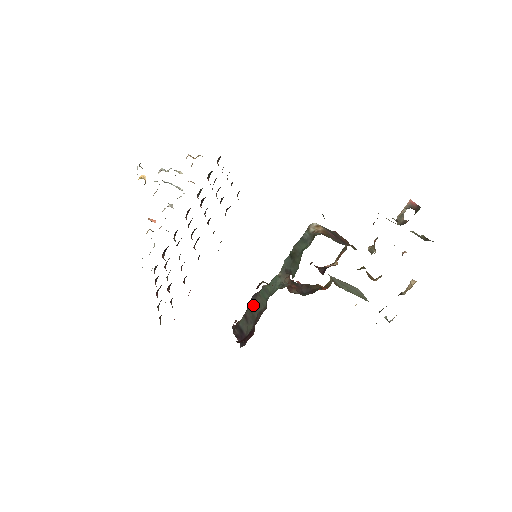
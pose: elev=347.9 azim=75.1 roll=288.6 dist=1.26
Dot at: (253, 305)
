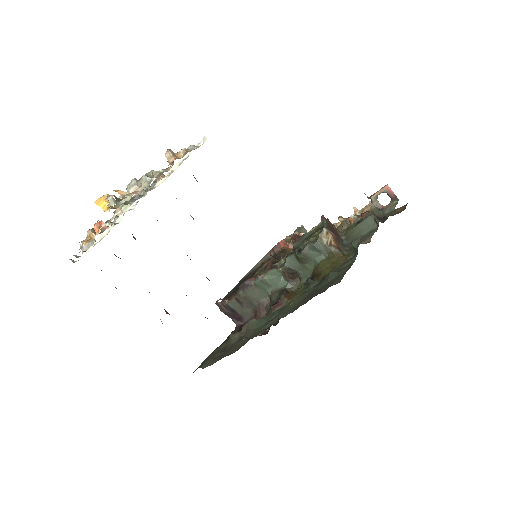
Dot at: (249, 294)
